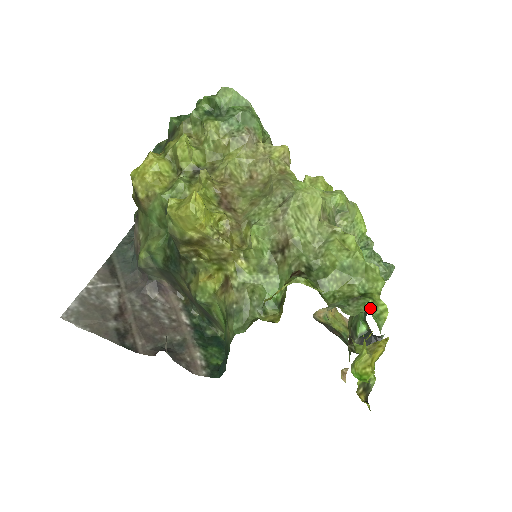
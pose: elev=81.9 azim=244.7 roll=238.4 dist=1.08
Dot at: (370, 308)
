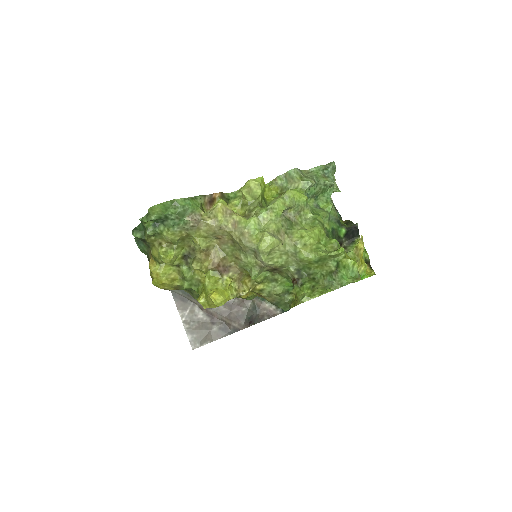
Dot at: (346, 276)
